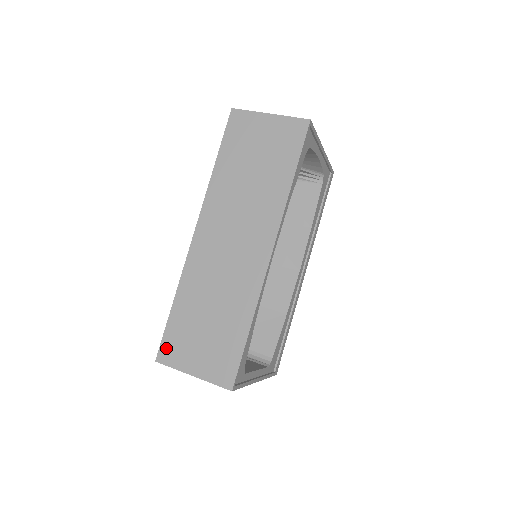
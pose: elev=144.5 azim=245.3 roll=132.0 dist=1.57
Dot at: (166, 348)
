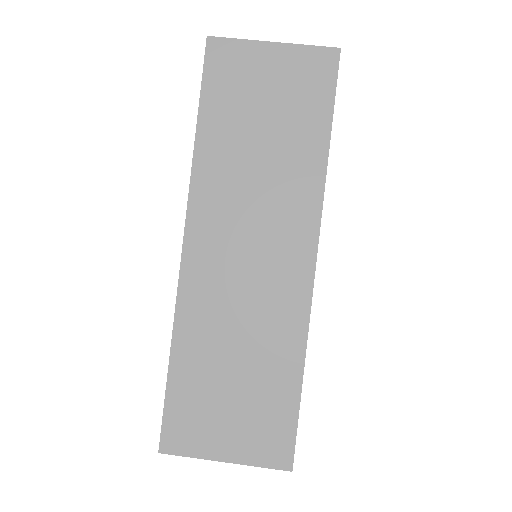
Dot at: (173, 430)
